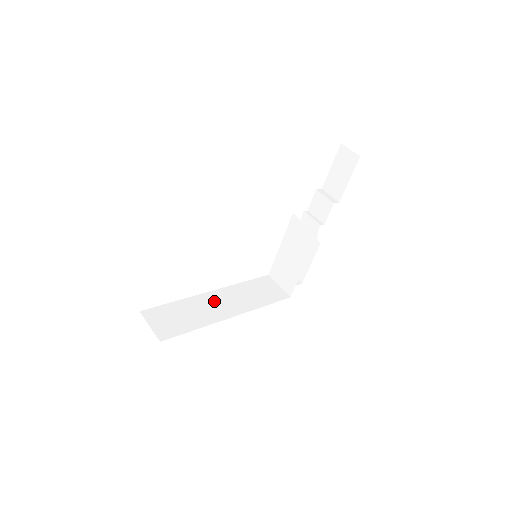
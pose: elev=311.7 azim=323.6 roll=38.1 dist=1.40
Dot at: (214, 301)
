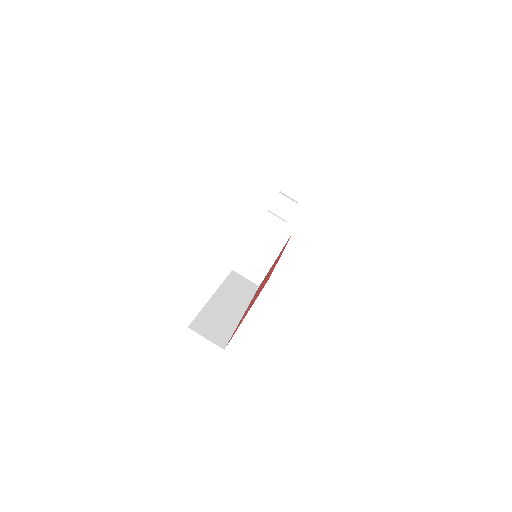
Dot at: (223, 303)
